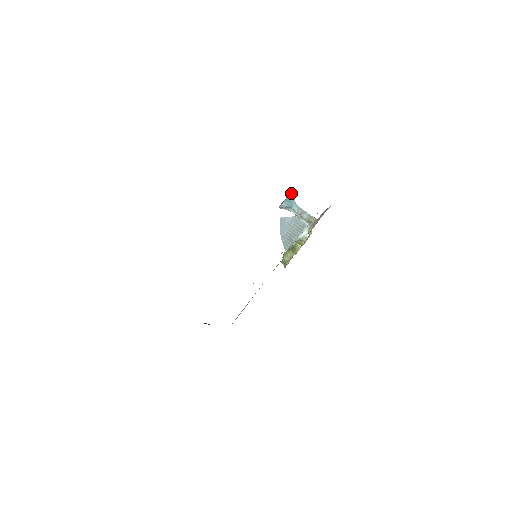
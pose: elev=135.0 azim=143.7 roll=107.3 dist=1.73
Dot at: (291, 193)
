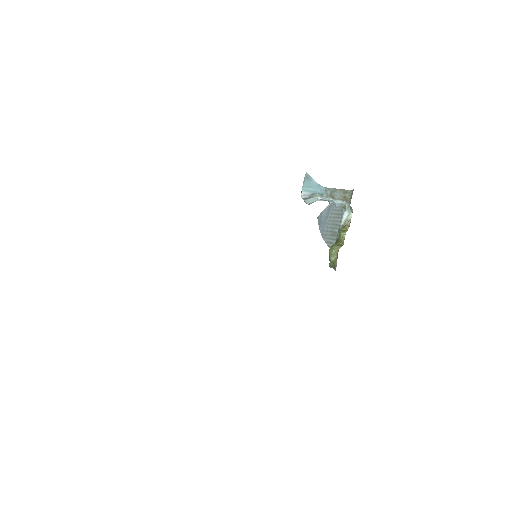
Dot at: (306, 175)
